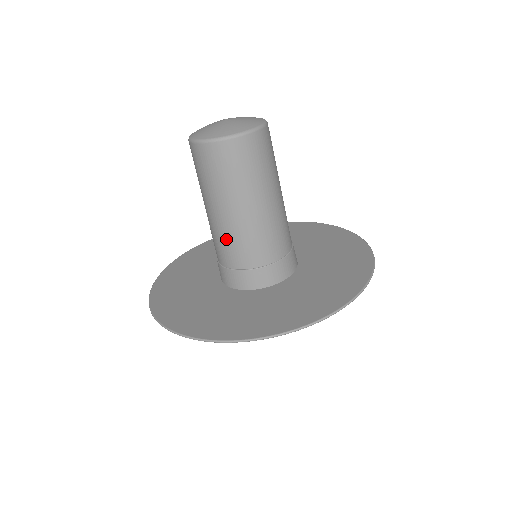
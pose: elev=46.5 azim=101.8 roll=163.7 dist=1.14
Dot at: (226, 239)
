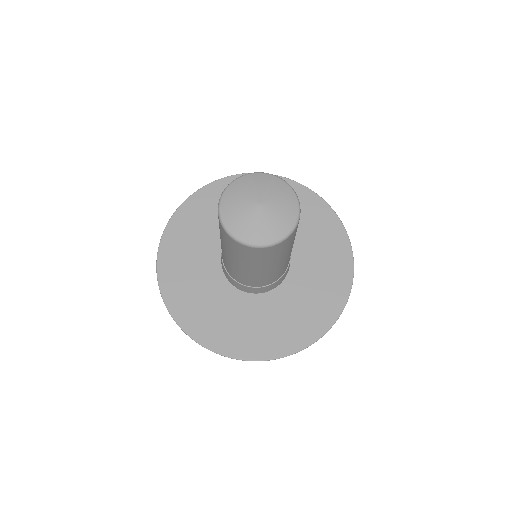
Dot at: (239, 274)
